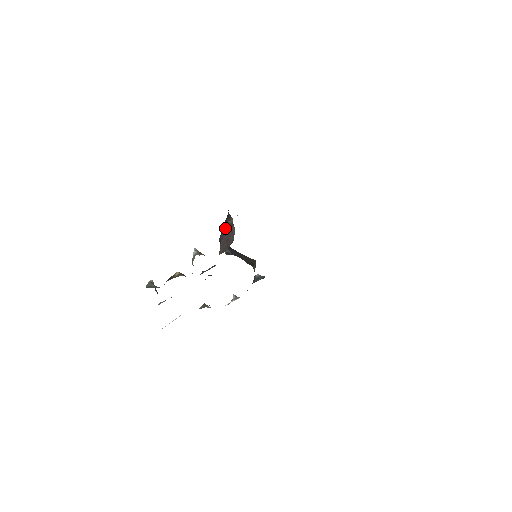
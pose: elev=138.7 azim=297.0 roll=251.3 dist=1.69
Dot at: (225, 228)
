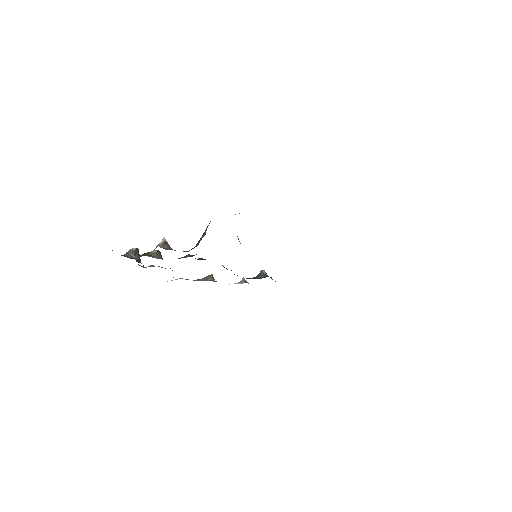
Dot at: (207, 226)
